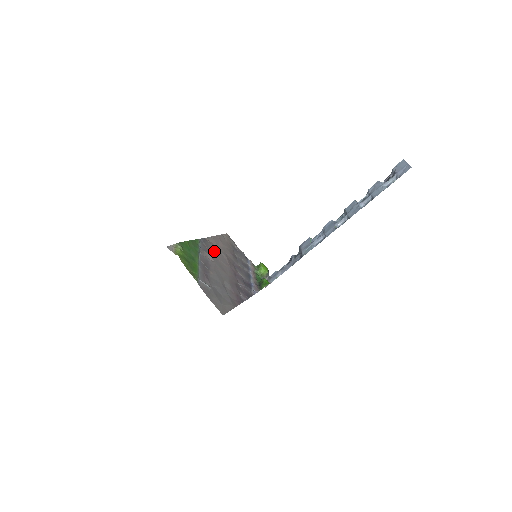
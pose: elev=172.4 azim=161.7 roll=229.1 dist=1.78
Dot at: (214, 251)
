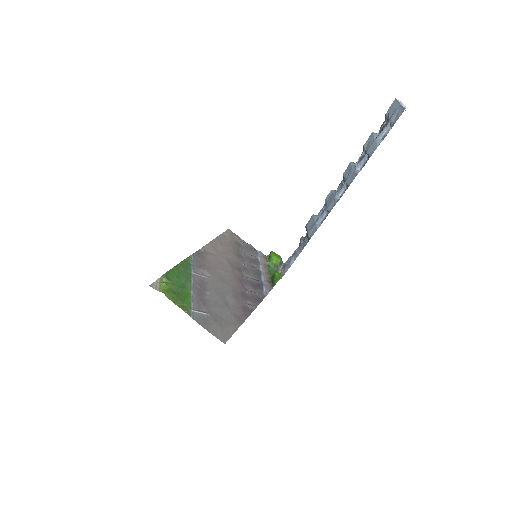
Dot at: (212, 262)
